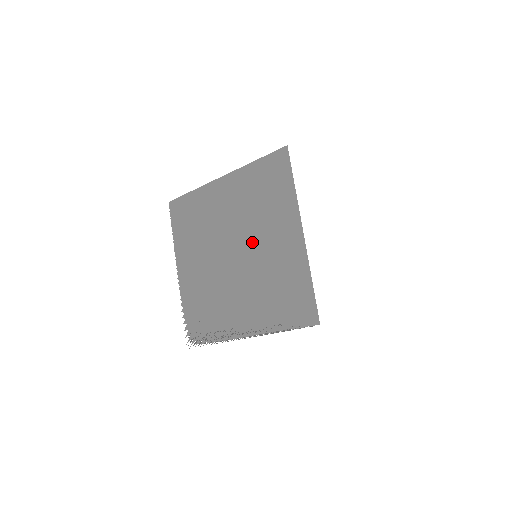
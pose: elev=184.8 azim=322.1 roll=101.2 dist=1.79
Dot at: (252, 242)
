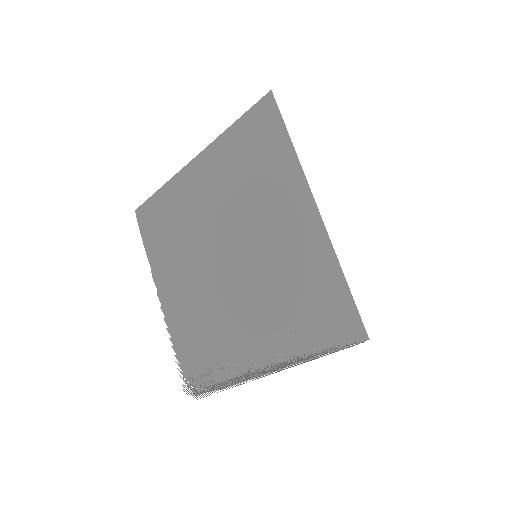
Dot at: (247, 238)
